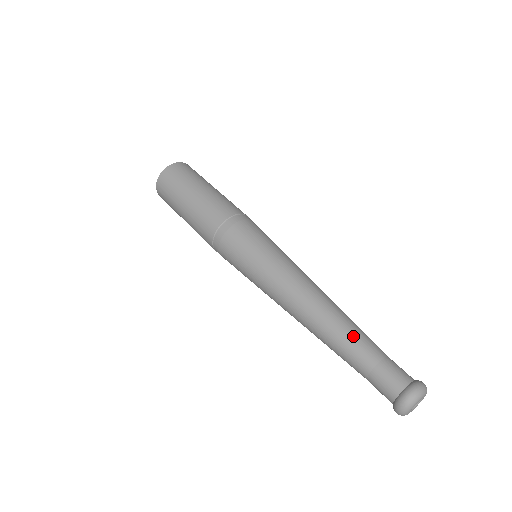
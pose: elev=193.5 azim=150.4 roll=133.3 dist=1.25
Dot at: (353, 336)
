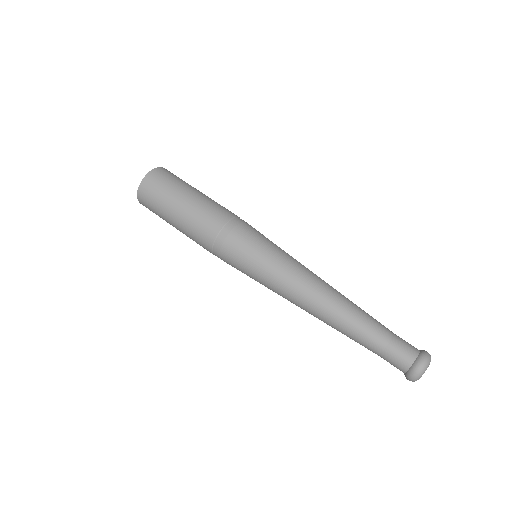
Dot at: (360, 327)
